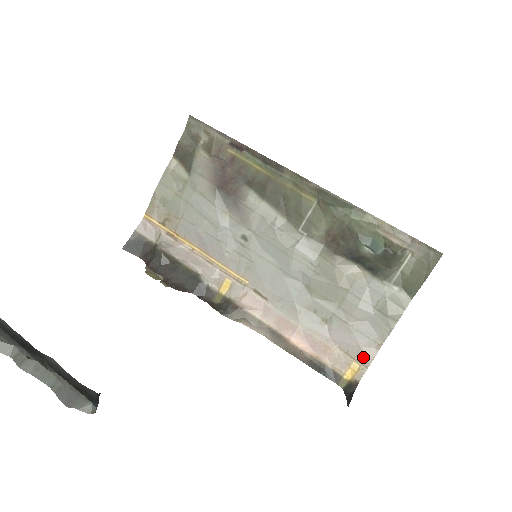
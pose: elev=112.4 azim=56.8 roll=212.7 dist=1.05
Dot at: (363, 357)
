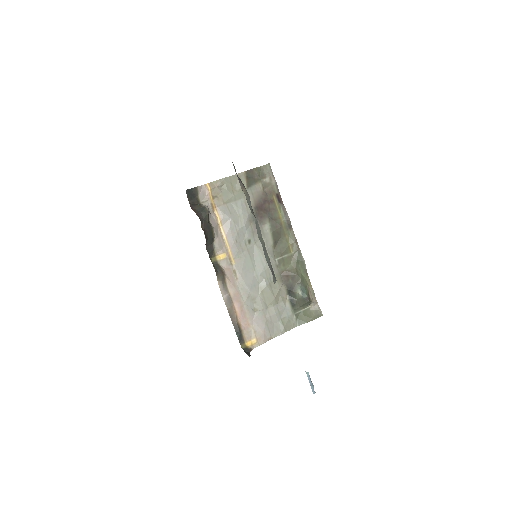
Dot at: (261, 339)
